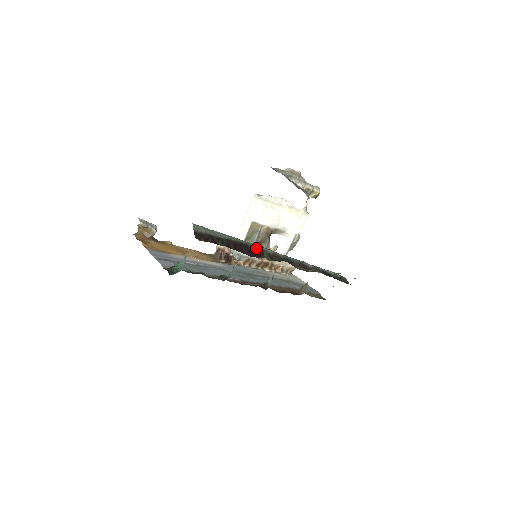
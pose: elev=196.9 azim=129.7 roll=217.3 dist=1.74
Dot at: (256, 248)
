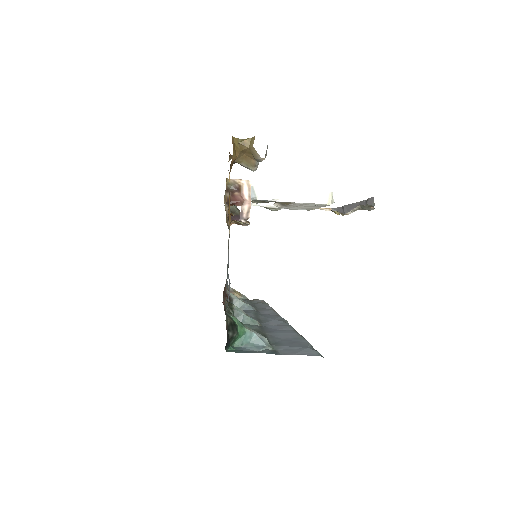
Dot at: occluded
